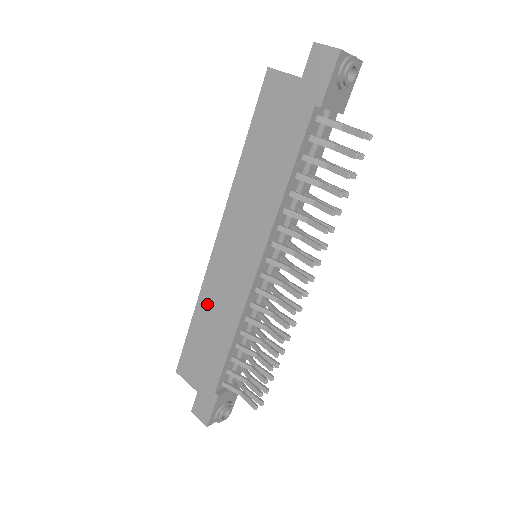
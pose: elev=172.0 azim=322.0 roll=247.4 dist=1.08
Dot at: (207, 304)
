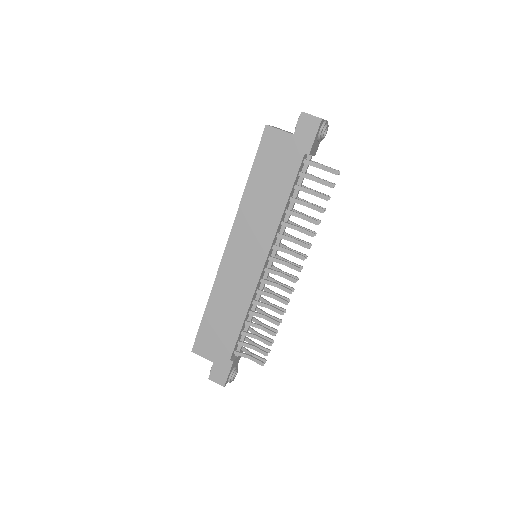
Dot at: (220, 295)
